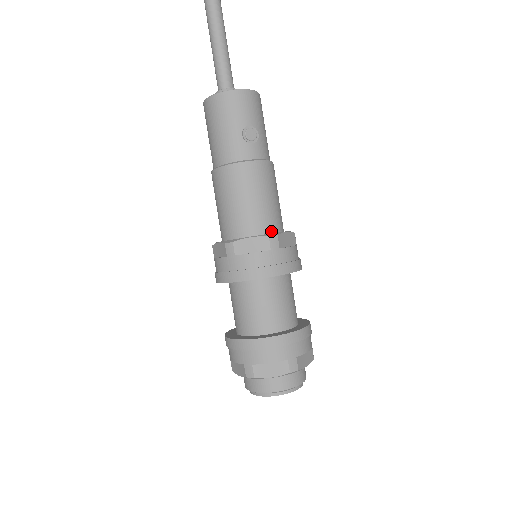
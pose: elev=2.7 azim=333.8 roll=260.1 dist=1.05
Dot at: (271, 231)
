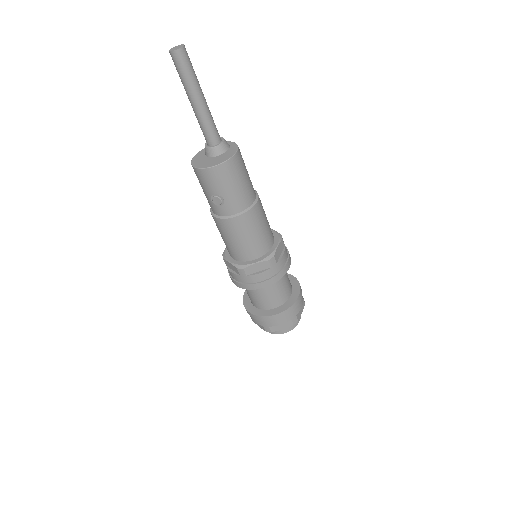
Dot at: (245, 260)
